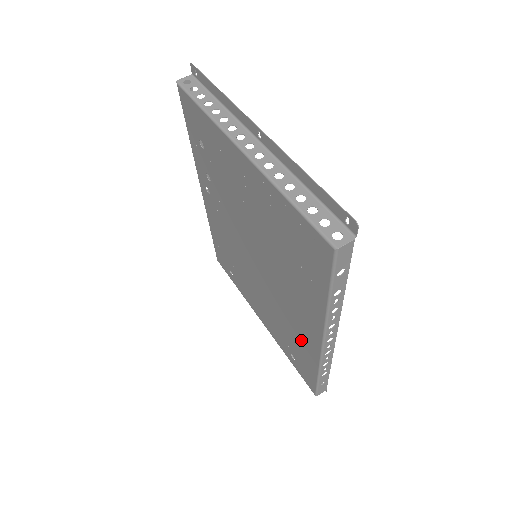
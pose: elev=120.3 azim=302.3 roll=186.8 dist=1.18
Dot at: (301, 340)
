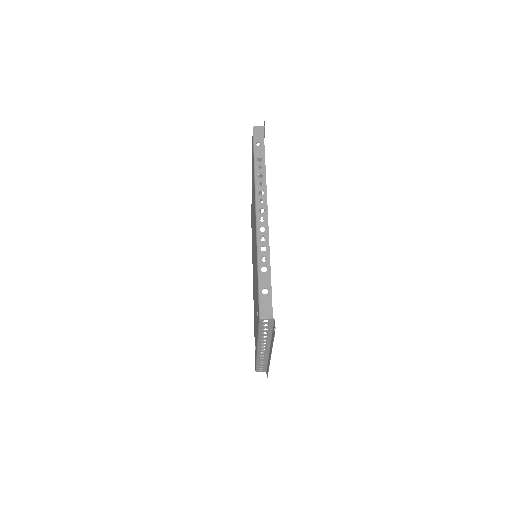
Dot at: occluded
